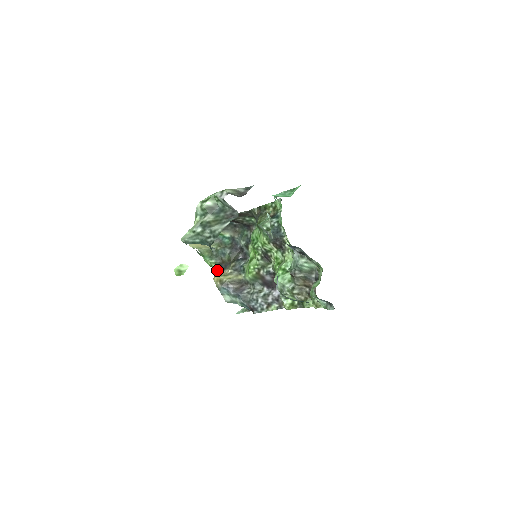
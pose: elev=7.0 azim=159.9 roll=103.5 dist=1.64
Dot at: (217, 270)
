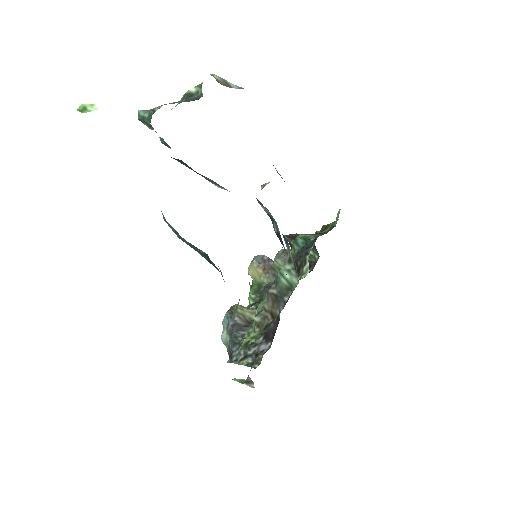
Dot at: (248, 307)
